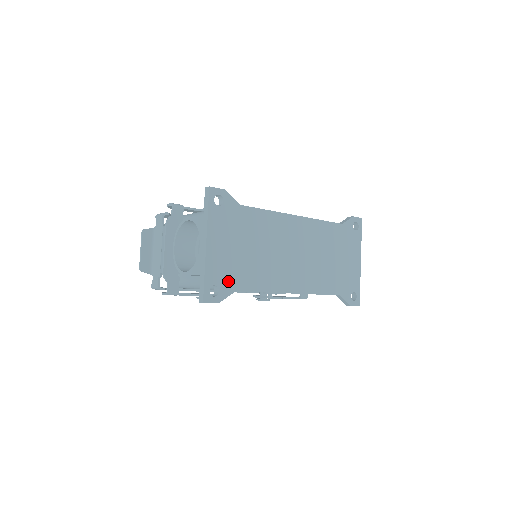
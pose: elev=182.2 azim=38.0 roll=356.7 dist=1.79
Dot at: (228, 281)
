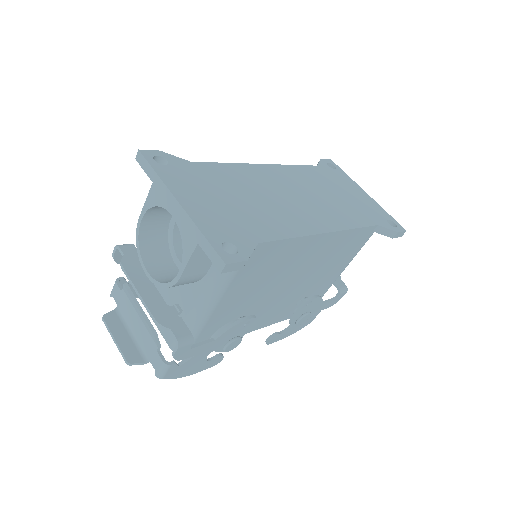
Dot at: (239, 235)
